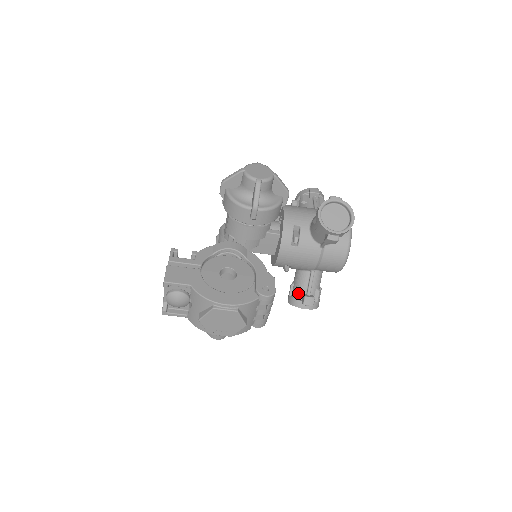
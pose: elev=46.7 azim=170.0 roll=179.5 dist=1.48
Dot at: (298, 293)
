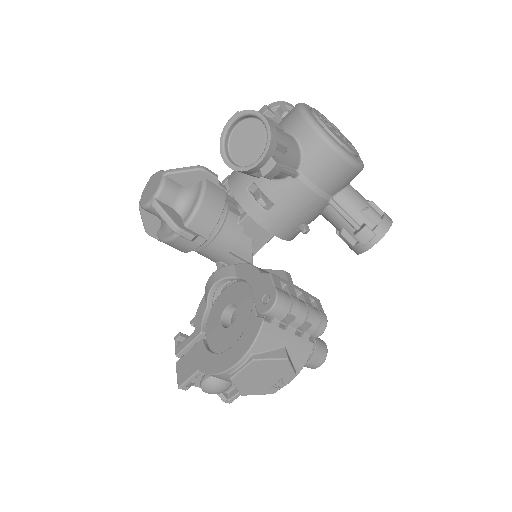
Dot at: (348, 237)
